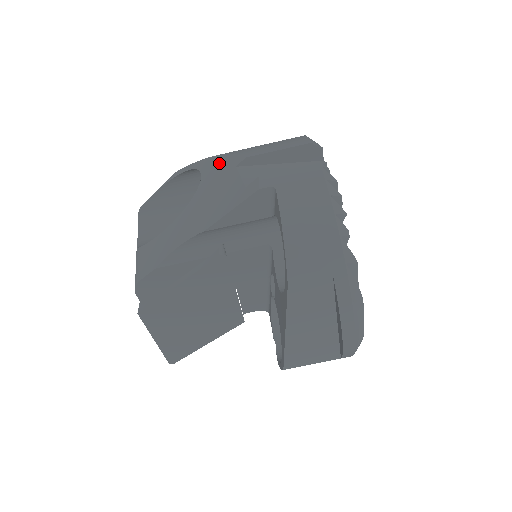
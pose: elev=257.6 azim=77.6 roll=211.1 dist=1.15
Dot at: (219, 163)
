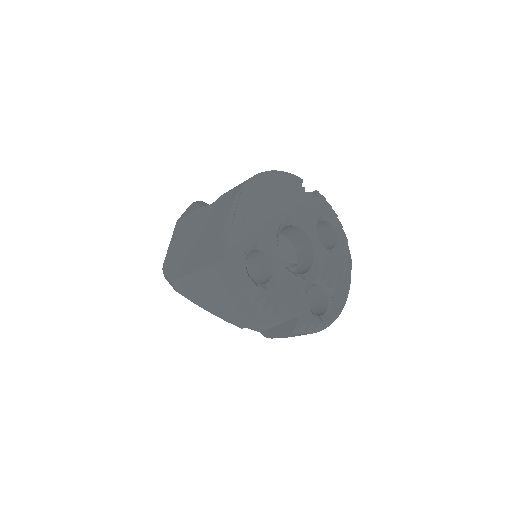
Dot at: occluded
